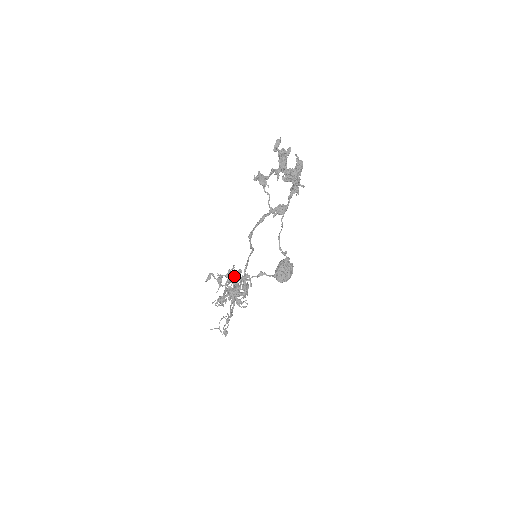
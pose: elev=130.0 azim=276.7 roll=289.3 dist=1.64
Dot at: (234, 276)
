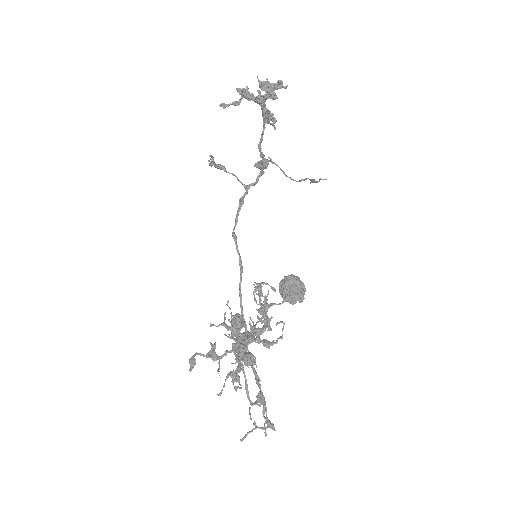
Dot at: (234, 324)
